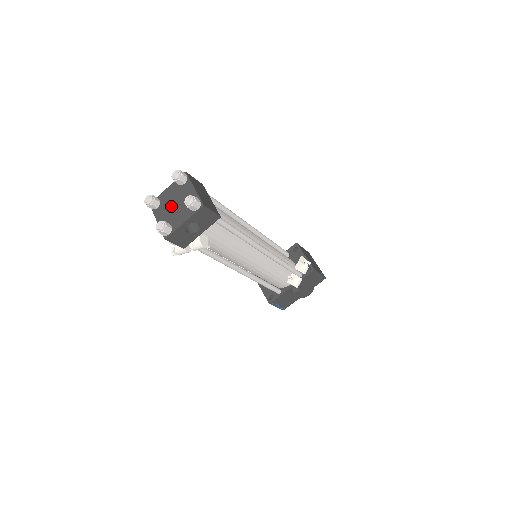
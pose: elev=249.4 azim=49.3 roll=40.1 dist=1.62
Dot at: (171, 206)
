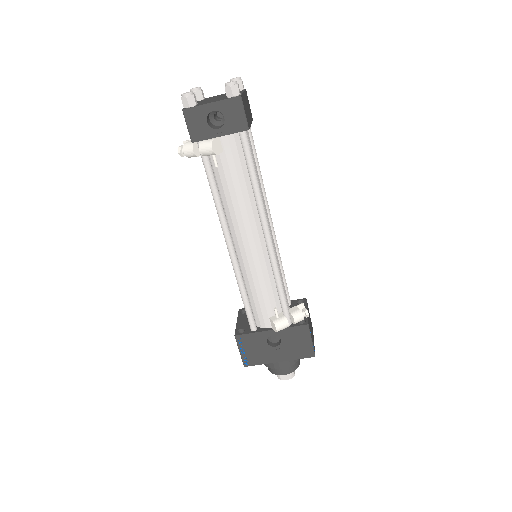
Dot at: (211, 99)
